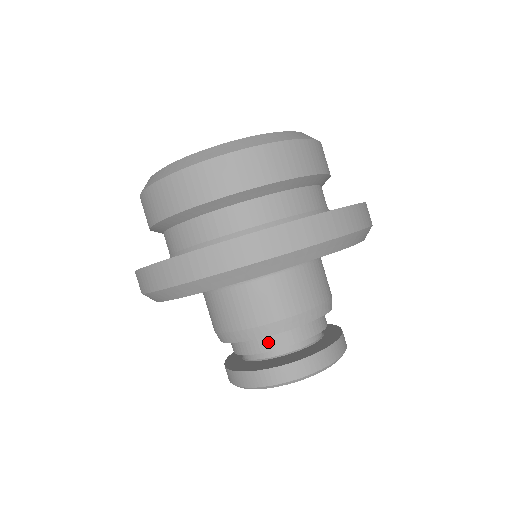
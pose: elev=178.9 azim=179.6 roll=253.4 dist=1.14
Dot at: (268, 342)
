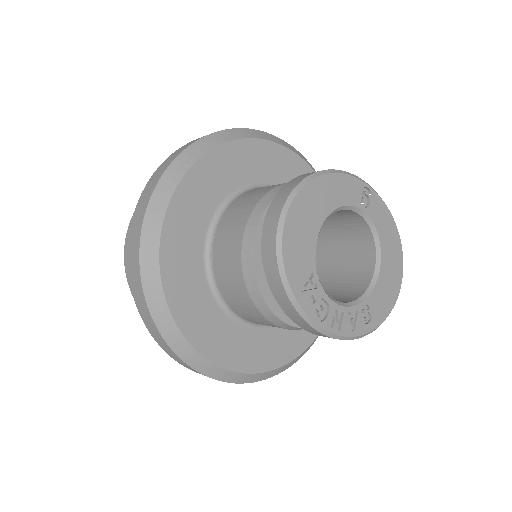
Dot at: occluded
